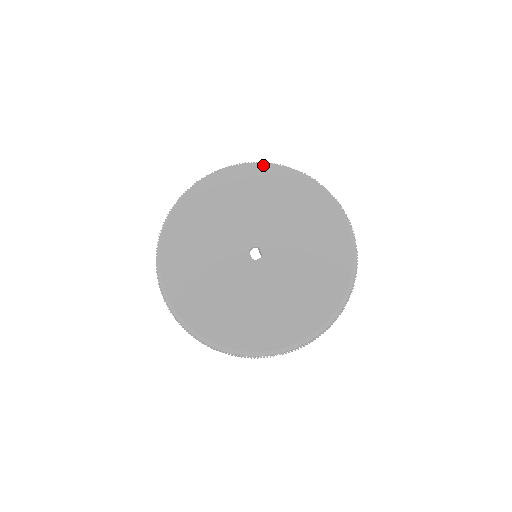
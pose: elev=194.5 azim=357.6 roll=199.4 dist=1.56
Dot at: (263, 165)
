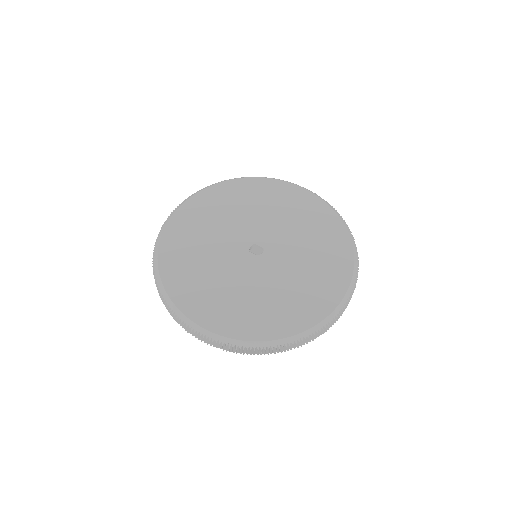
Dot at: (207, 188)
